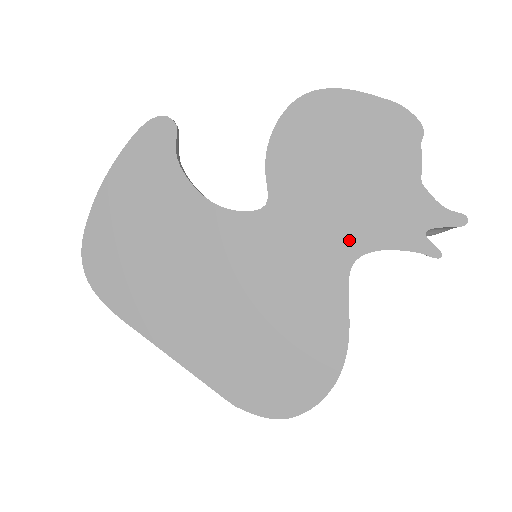
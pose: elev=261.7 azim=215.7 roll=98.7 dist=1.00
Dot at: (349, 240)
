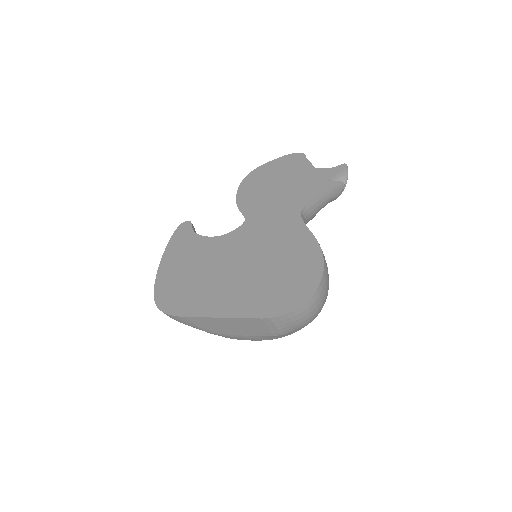
Dot at: (293, 206)
